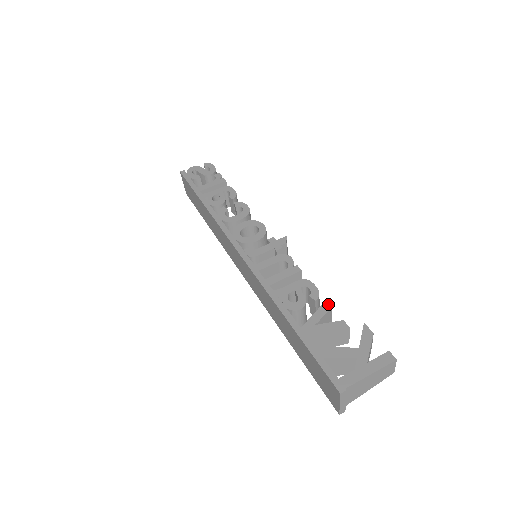
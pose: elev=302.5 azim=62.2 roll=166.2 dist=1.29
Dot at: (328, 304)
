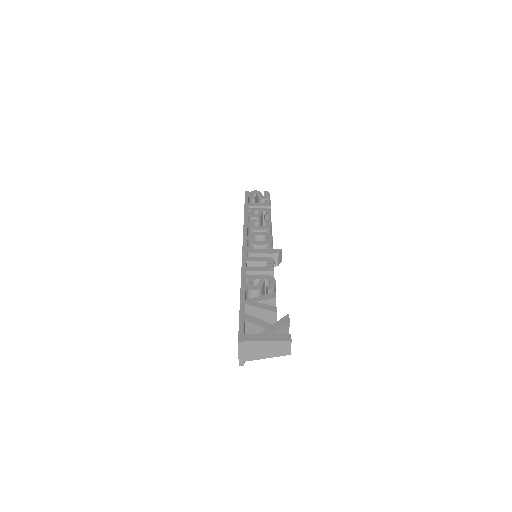
Dot at: (274, 295)
